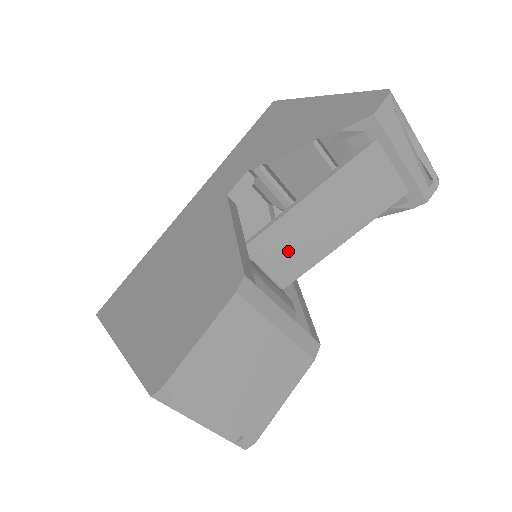
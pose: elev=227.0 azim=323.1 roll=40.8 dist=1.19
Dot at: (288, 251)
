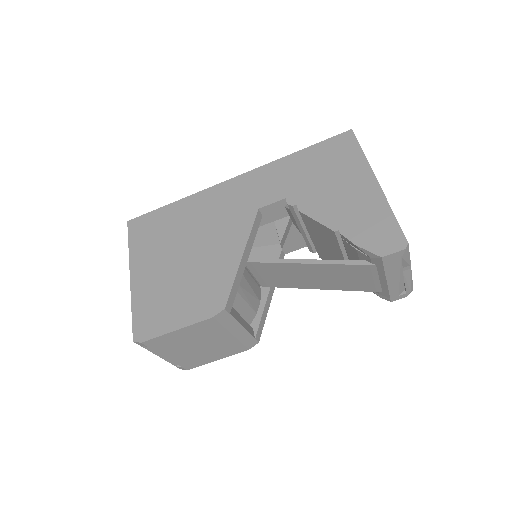
Dot at: (276, 276)
